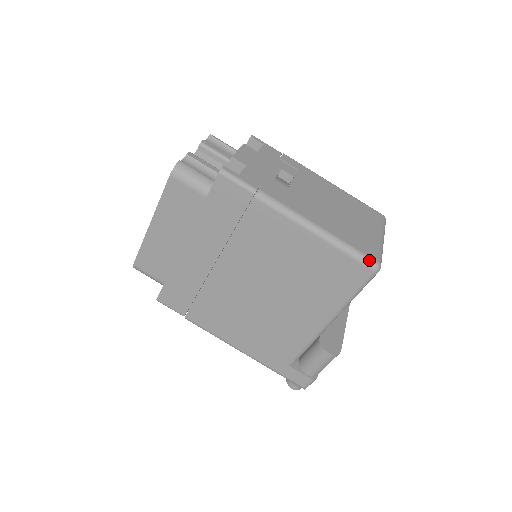
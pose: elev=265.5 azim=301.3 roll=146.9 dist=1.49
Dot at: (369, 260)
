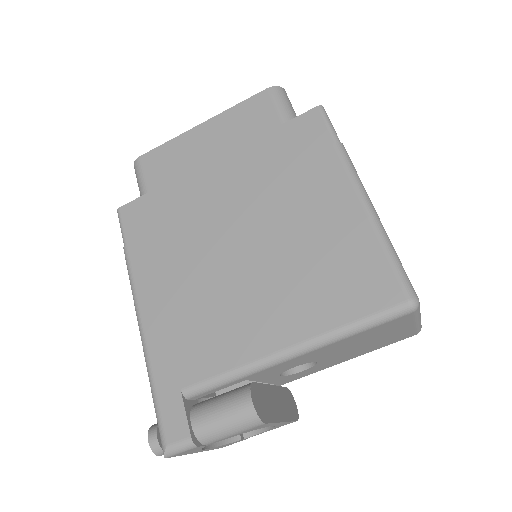
Dot at: (411, 286)
